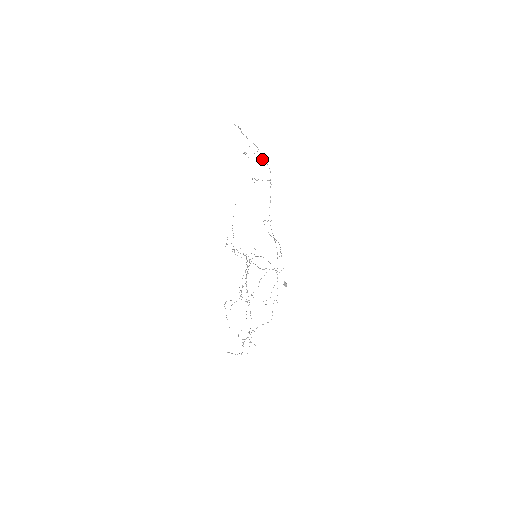
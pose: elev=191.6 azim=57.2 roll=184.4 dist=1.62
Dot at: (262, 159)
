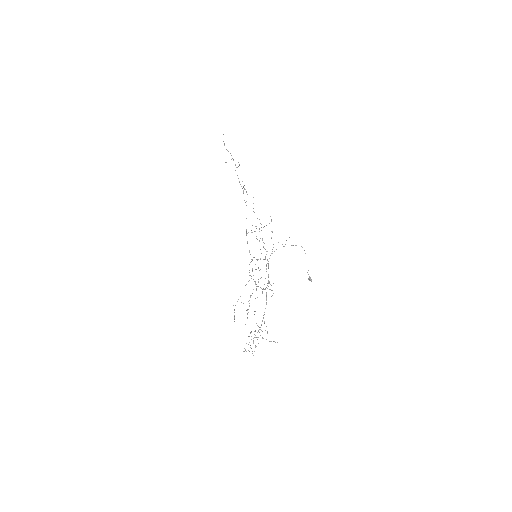
Dot at: occluded
